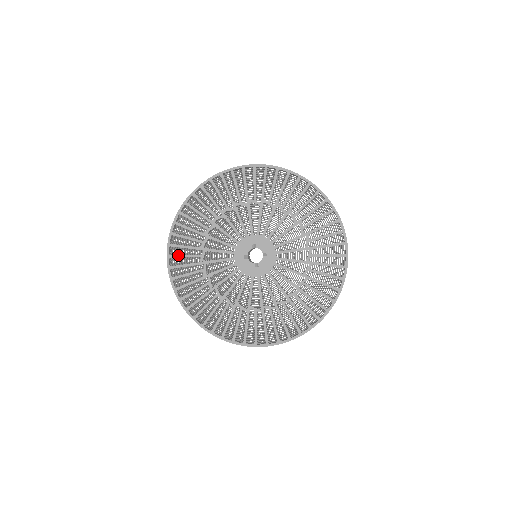
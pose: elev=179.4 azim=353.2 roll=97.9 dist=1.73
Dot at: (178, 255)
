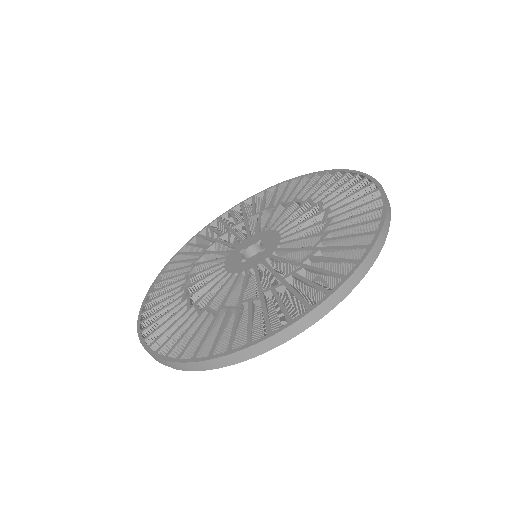
Dot at: (167, 340)
